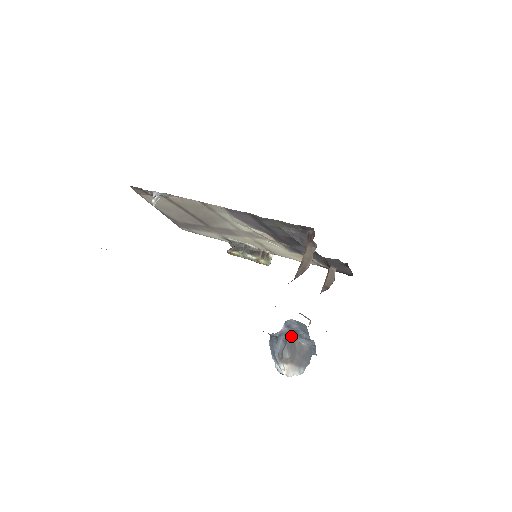
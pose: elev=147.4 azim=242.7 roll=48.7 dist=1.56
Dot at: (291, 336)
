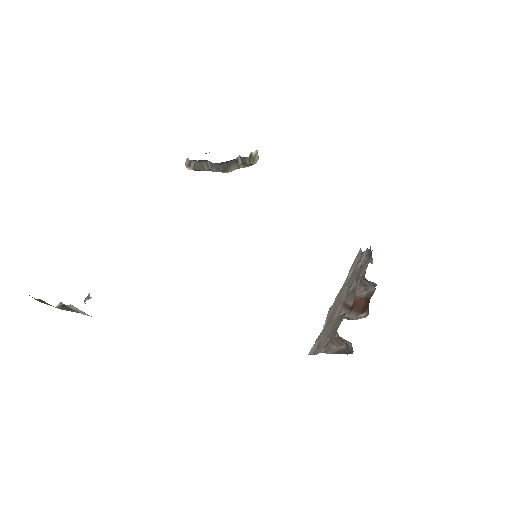
Dot at: occluded
